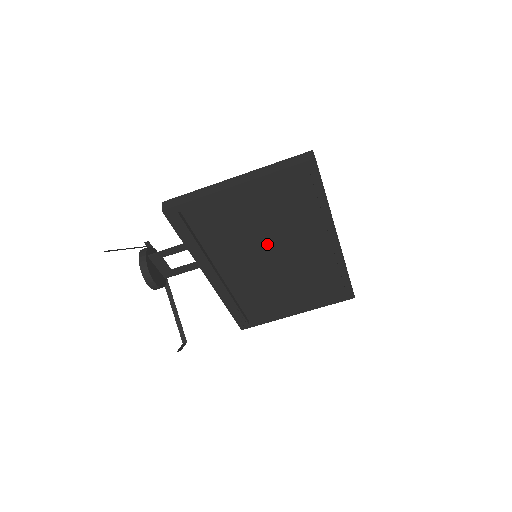
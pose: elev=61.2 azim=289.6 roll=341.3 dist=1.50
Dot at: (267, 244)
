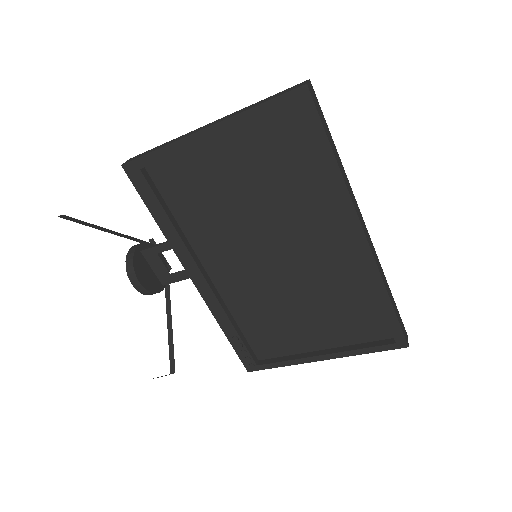
Dot at: (264, 235)
